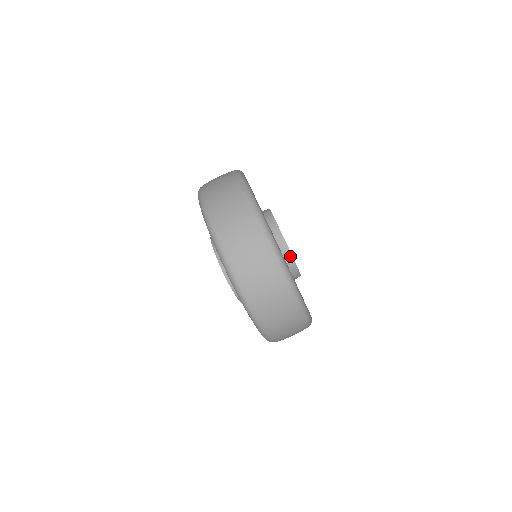
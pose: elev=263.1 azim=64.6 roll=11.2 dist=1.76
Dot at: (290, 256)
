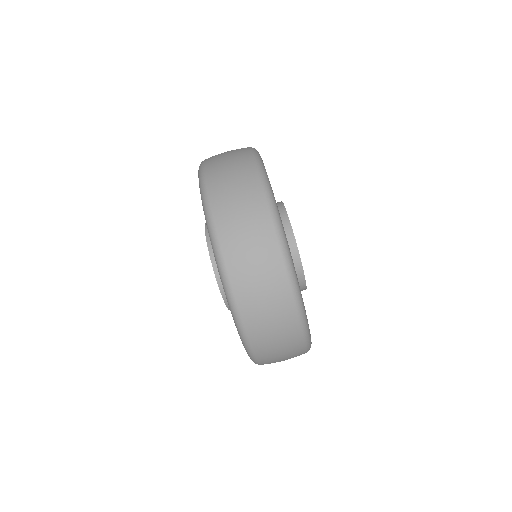
Dot at: (302, 278)
